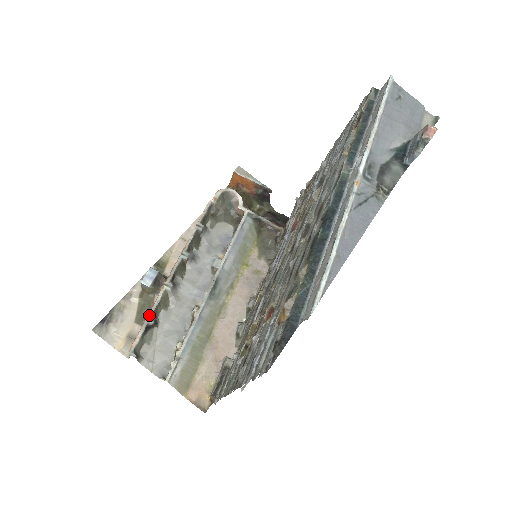
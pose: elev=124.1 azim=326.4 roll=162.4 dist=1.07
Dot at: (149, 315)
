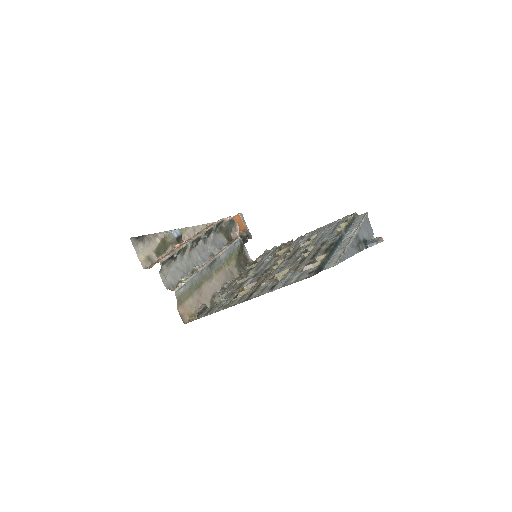
Dot at: (176, 250)
